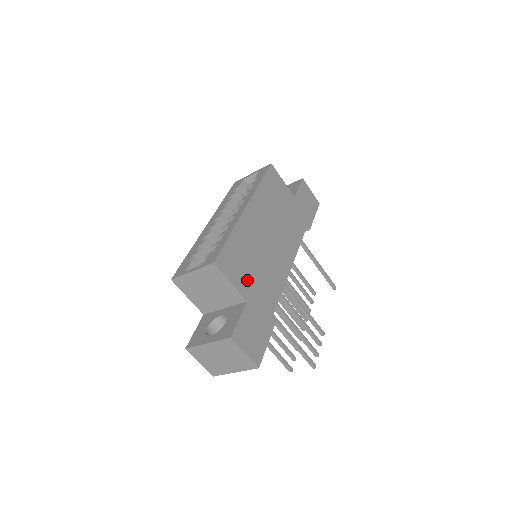
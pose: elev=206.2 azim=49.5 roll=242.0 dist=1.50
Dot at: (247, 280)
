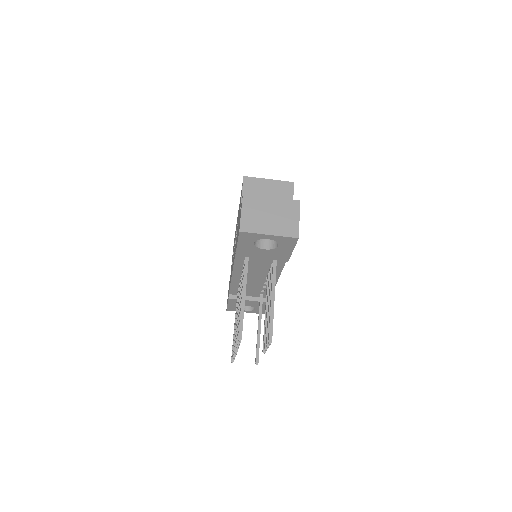
Dot at: occluded
